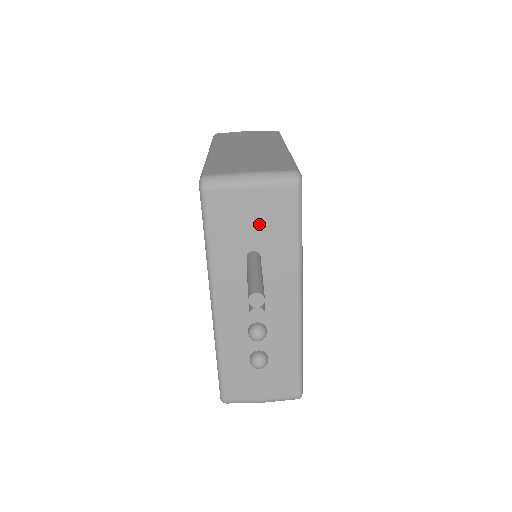
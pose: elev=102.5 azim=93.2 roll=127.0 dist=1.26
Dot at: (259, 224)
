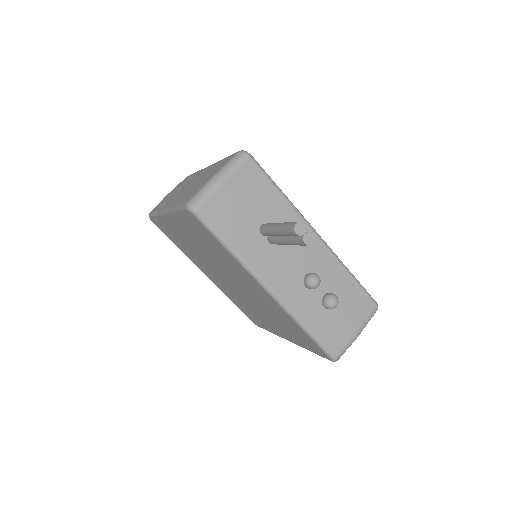
Dot at: (249, 203)
